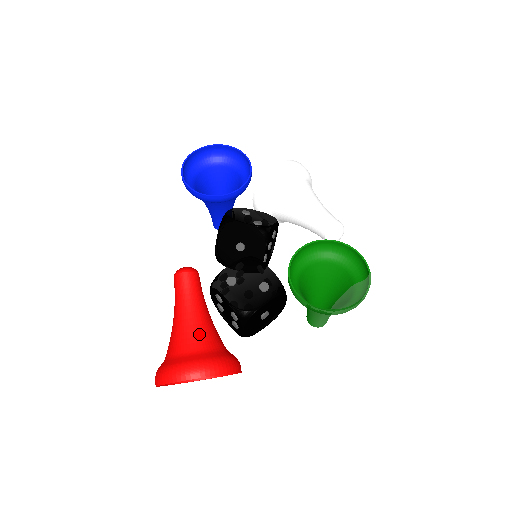
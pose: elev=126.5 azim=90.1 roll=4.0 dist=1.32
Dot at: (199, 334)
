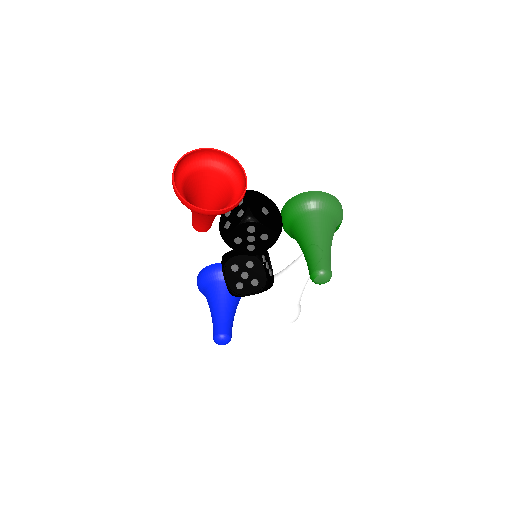
Dot at: (214, 182)
